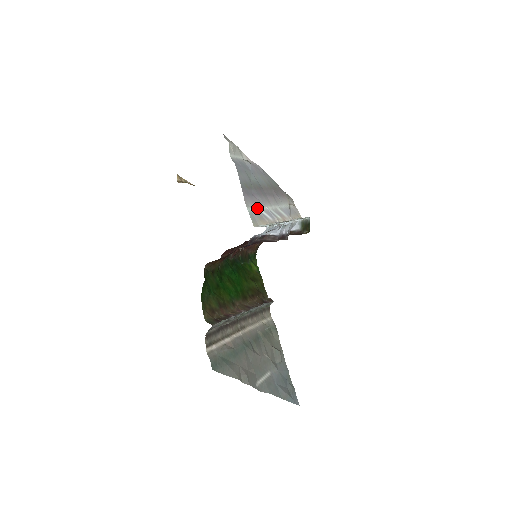
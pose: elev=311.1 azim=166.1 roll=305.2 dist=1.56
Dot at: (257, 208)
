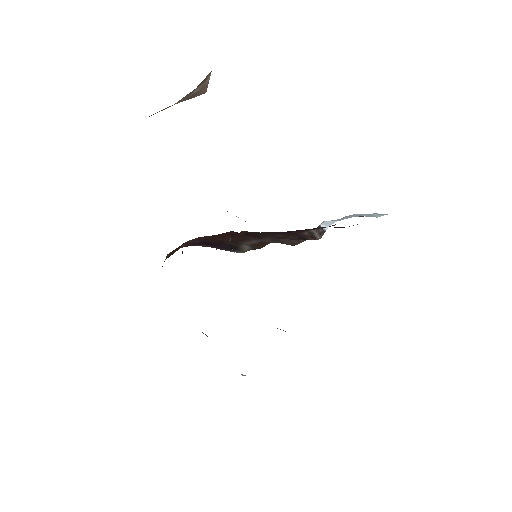
Dot at: occluded
